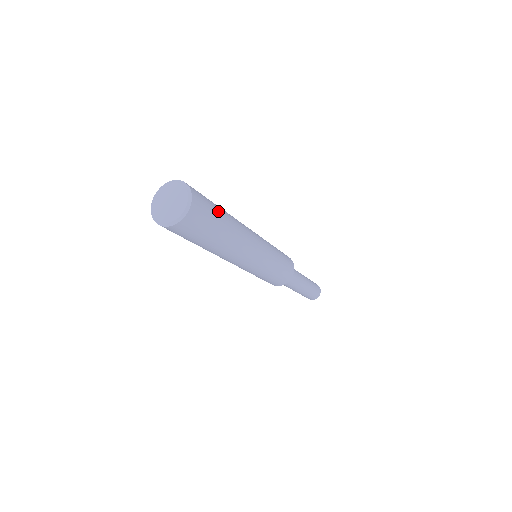
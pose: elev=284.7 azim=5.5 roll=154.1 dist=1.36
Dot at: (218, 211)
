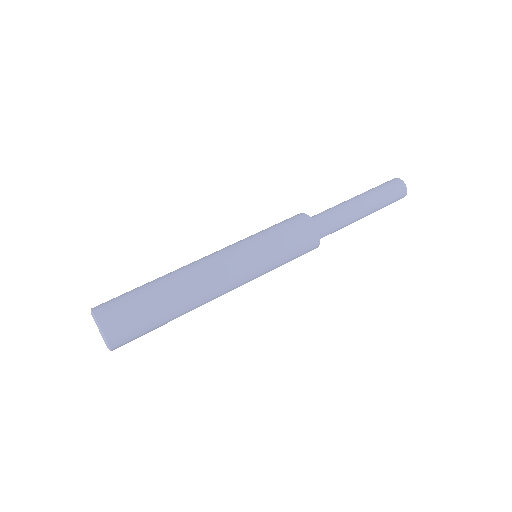
Dot at: (141, 292)
